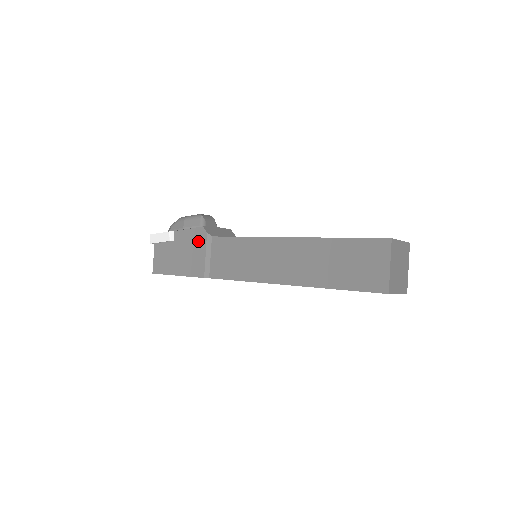
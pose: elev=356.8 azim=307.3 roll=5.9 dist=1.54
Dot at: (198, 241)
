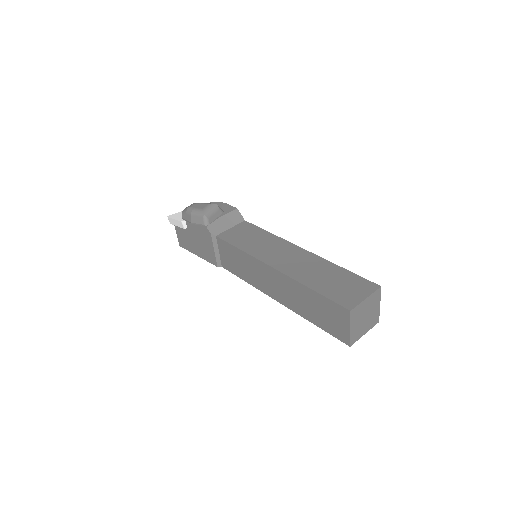
Dot at: (206, 237)
